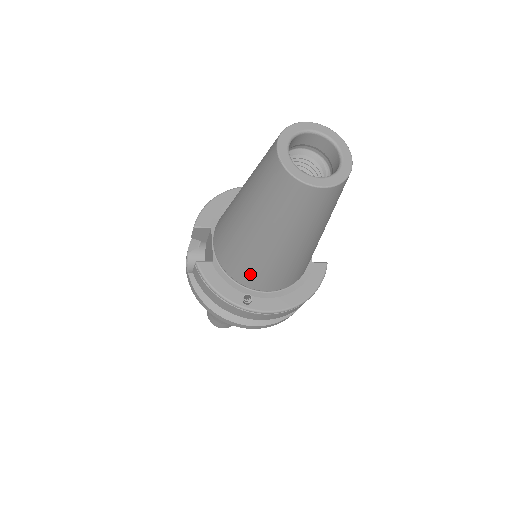
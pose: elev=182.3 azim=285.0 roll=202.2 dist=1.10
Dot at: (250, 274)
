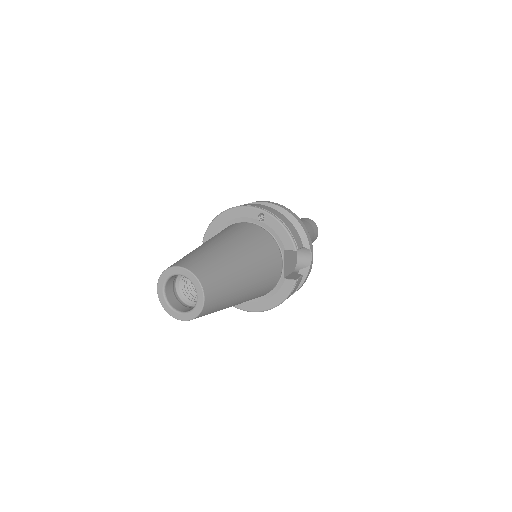
Dot at: occluded
